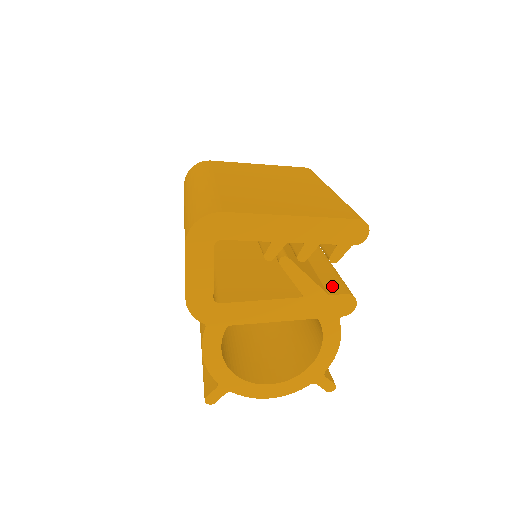
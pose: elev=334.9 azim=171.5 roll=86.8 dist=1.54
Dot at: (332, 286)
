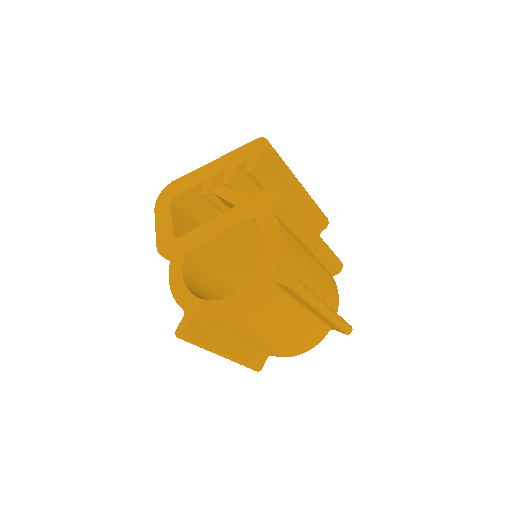
Dot at: occluded
